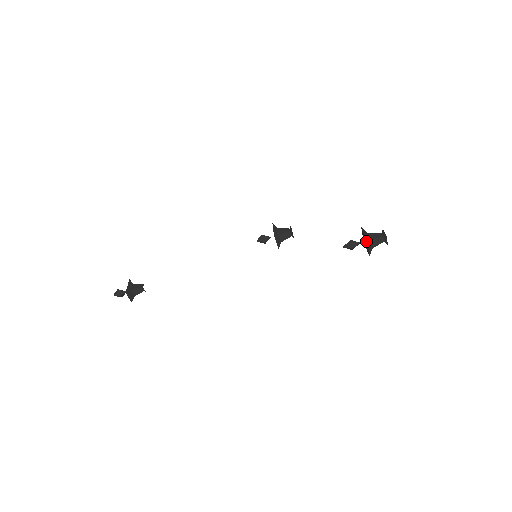
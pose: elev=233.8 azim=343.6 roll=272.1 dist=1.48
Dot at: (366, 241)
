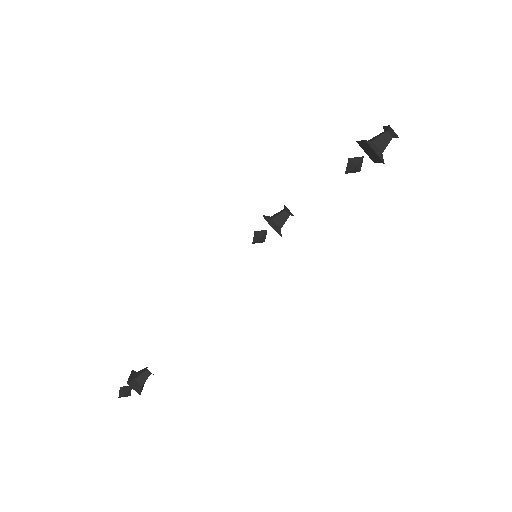
Dot at: (367, 145)
